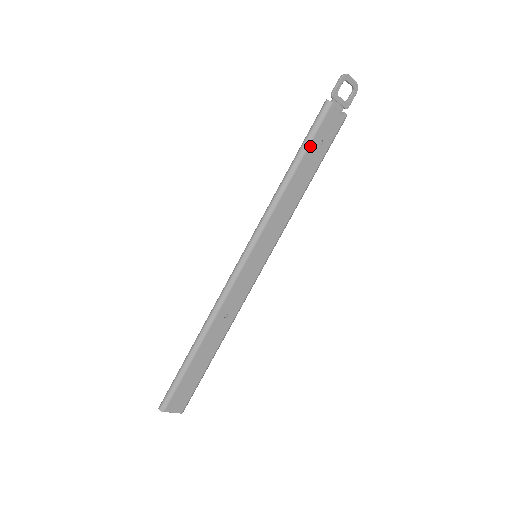
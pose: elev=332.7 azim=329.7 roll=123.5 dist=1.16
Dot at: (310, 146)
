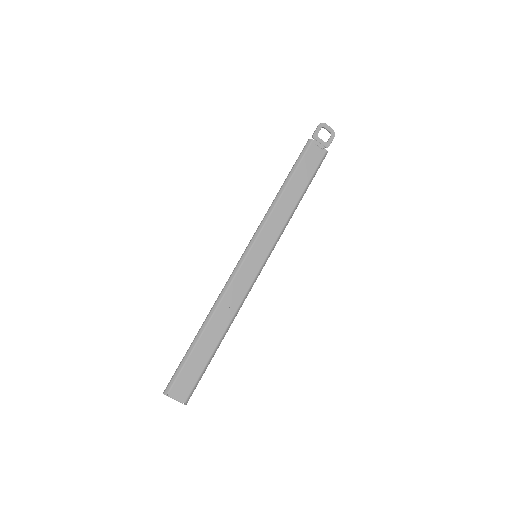
Dot at: (297, 170)
